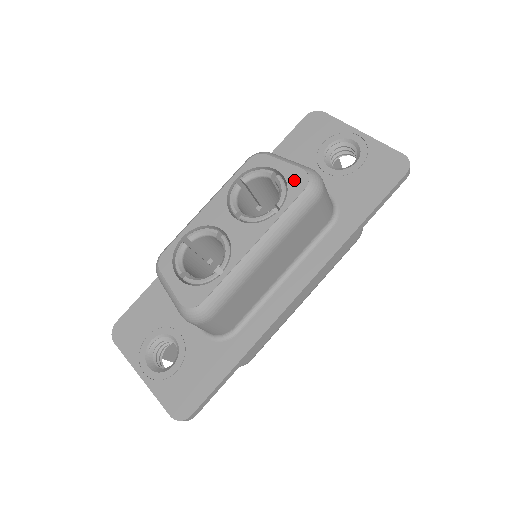
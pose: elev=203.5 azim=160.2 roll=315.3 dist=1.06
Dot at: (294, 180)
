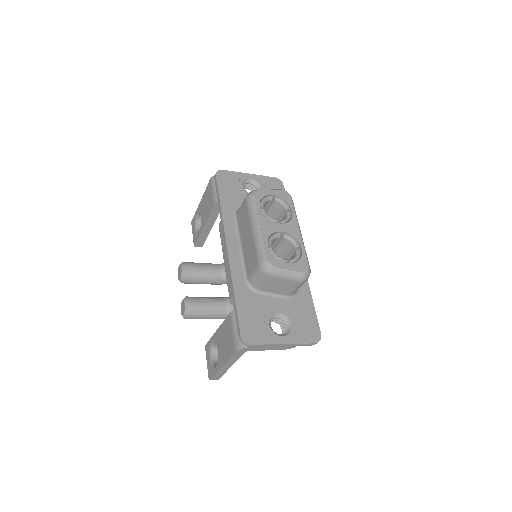
Dot at: (283, 196)
